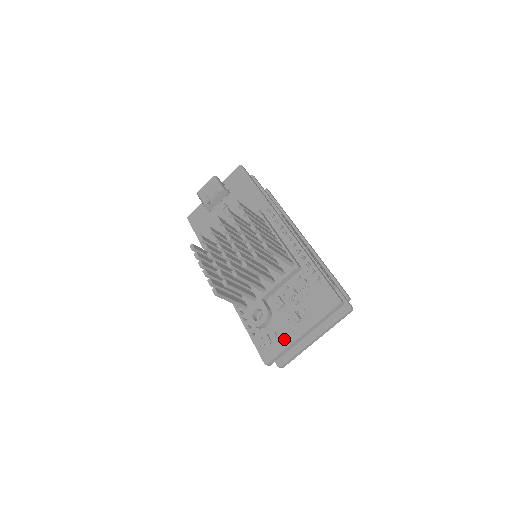
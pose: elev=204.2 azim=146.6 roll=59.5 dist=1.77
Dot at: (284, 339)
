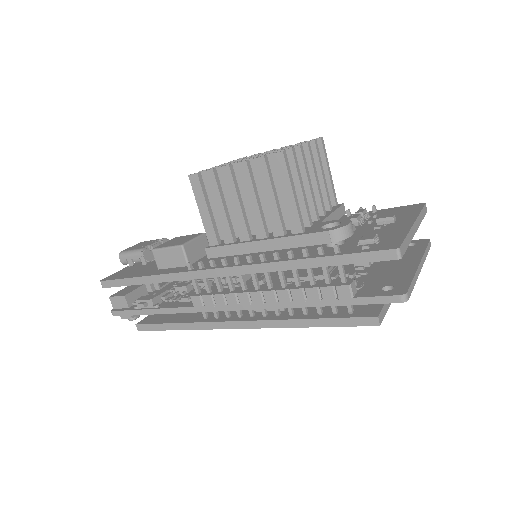
Dot at: (393, 232)
